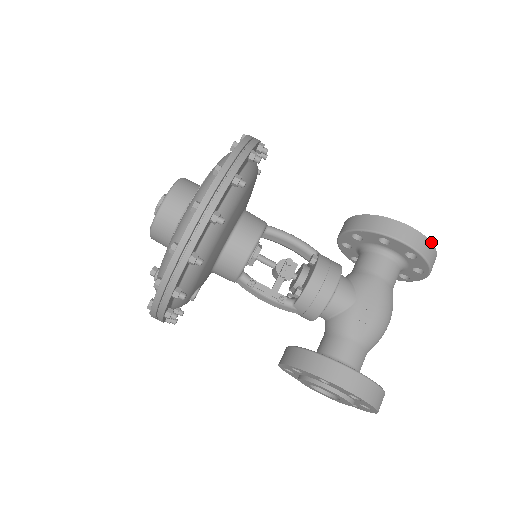
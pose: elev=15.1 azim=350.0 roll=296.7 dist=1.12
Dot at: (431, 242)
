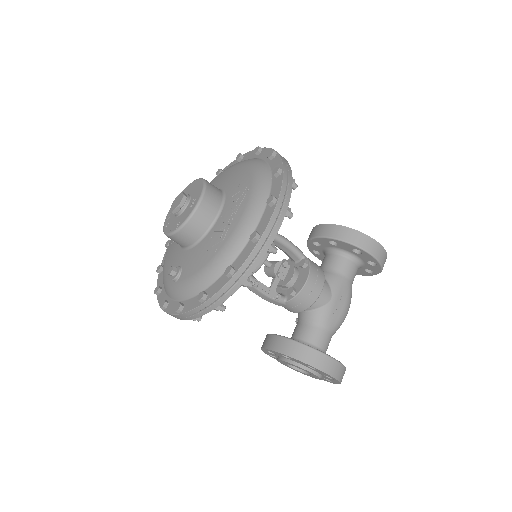
Dot at: occluded
